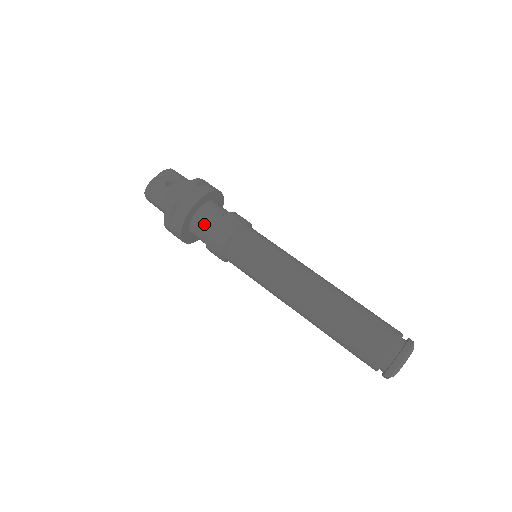
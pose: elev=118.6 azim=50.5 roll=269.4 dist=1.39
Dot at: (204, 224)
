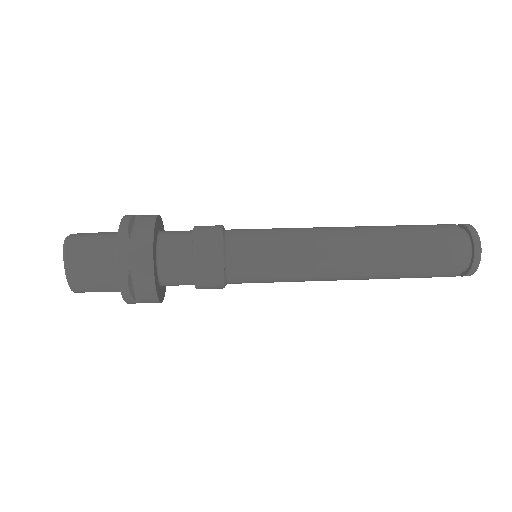
Dot at: (178, 233)
